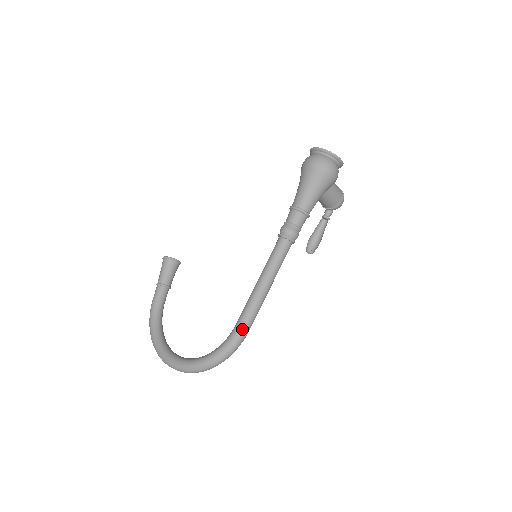
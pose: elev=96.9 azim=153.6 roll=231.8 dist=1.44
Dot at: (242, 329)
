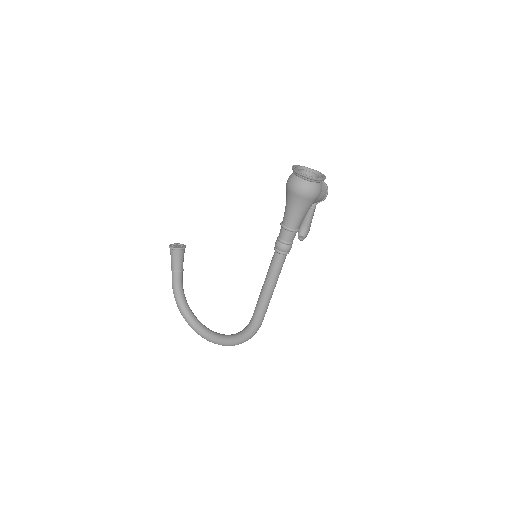
Dot at: (258, 323)
